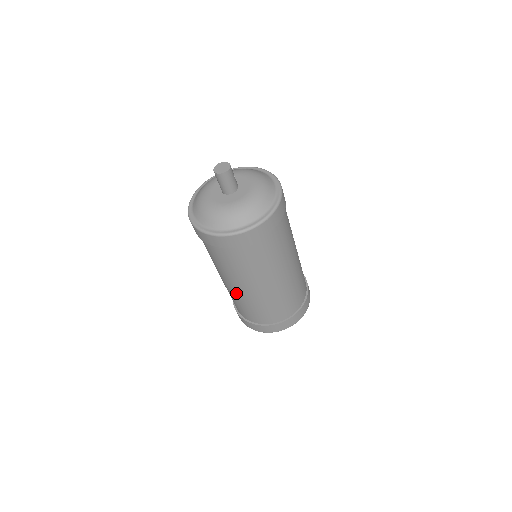
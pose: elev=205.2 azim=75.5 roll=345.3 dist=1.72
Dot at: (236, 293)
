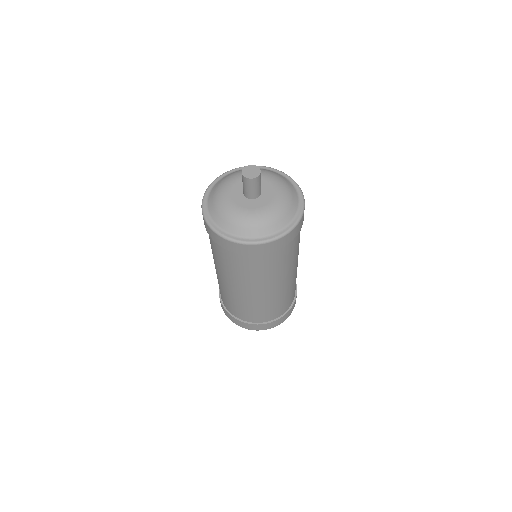
Dot at: (235, 294)
